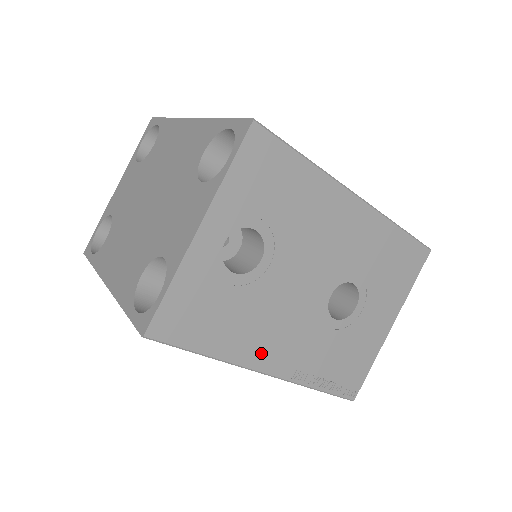
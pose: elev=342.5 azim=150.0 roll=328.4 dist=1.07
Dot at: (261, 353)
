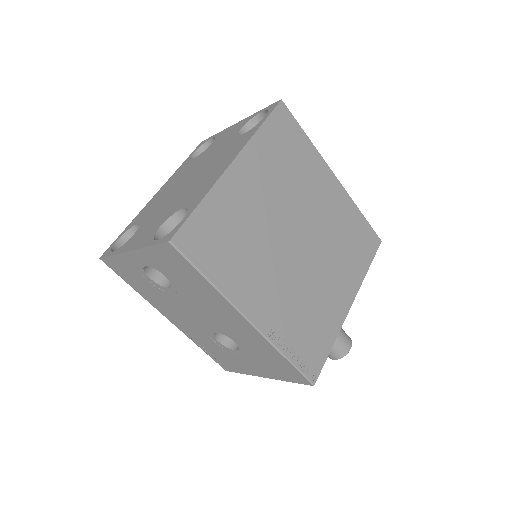
Dot at: (165, 311)
